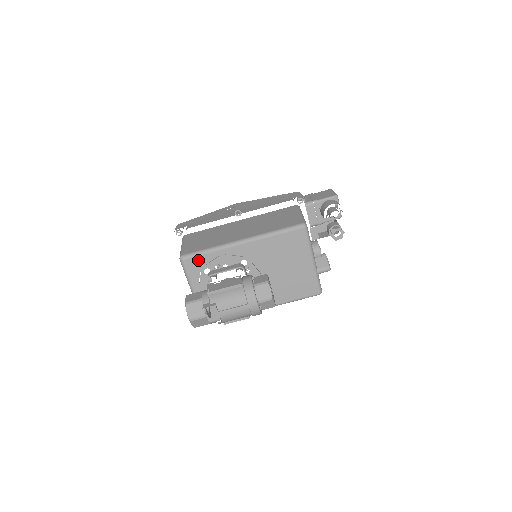
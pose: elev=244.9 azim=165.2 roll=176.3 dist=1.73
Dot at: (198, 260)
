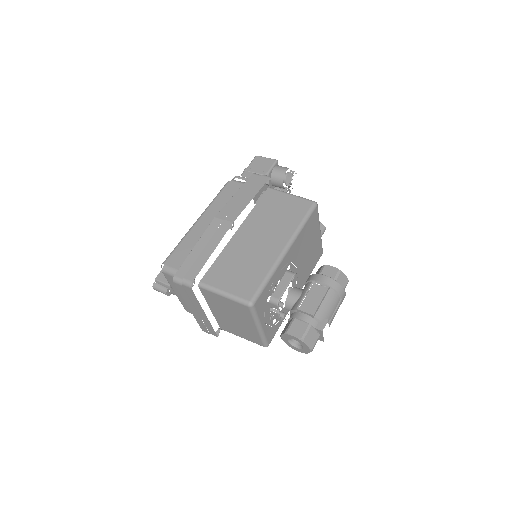
Dot at: (263, 295)
